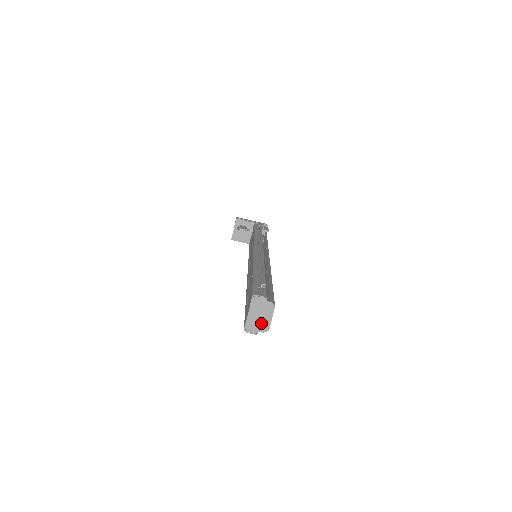
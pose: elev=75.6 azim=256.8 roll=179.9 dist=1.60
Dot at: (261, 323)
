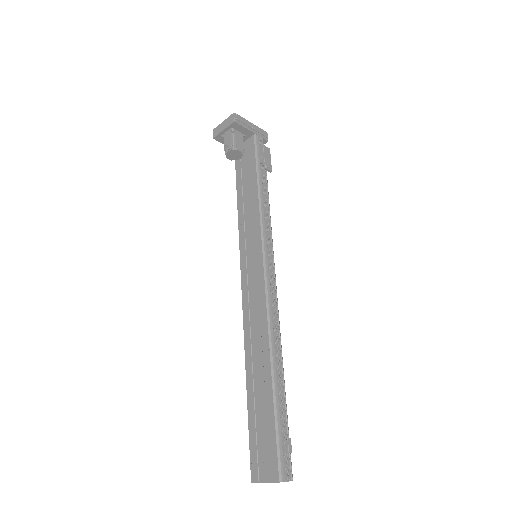
Dot at: occluded
